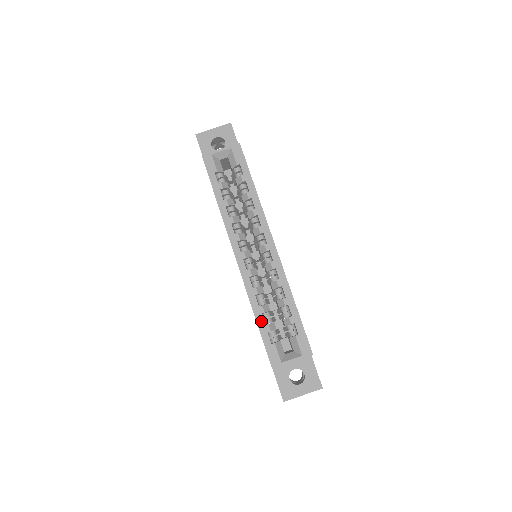
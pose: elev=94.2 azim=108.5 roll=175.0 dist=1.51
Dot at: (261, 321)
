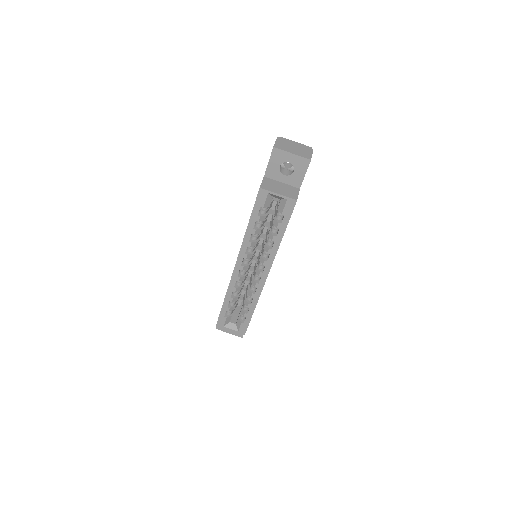
Dot at: (226, 304)
